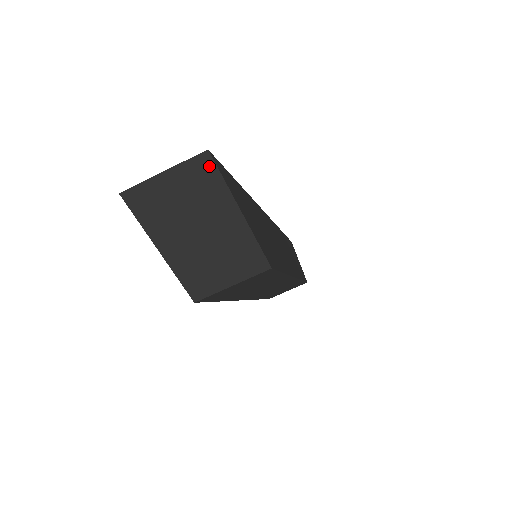
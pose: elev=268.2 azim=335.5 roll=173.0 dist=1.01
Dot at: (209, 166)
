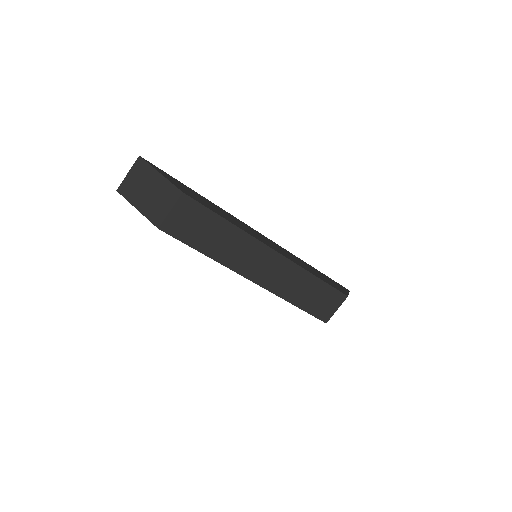
Dot at: (142, 162)
